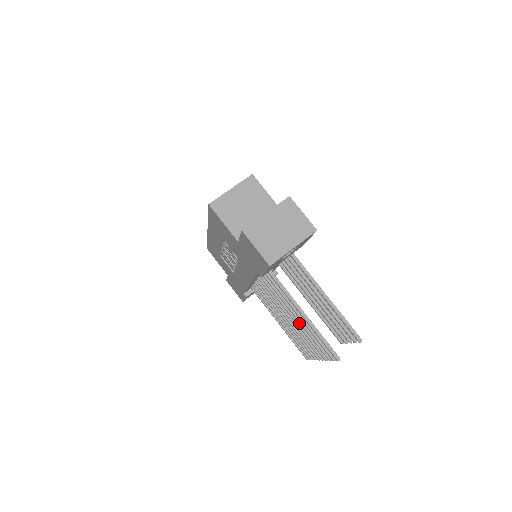
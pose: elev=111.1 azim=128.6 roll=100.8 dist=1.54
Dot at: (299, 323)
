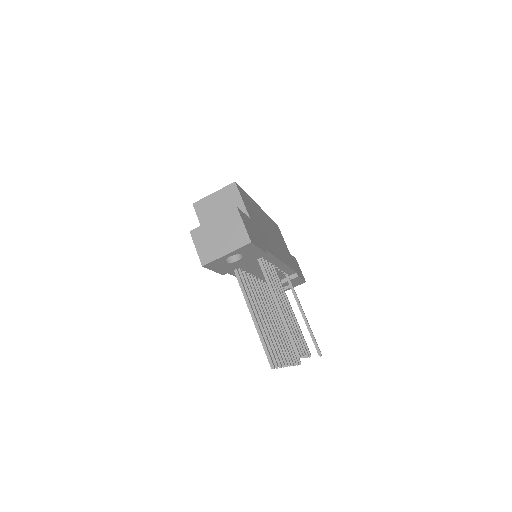
Dot at: (268, 326)
